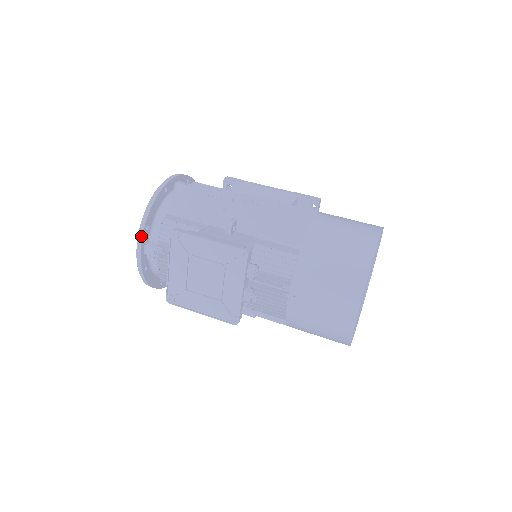
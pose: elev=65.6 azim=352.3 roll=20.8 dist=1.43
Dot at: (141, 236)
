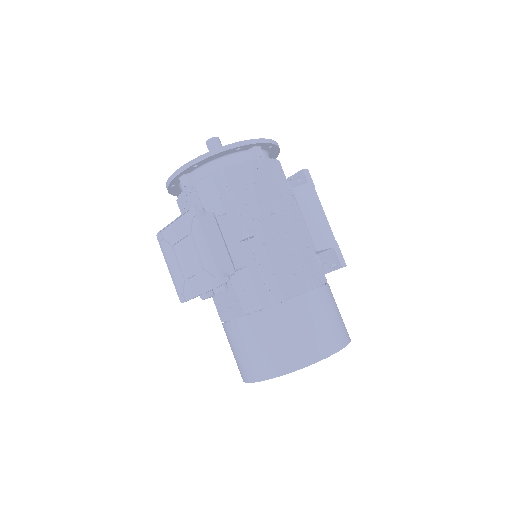
Dot at: (185, 168)
